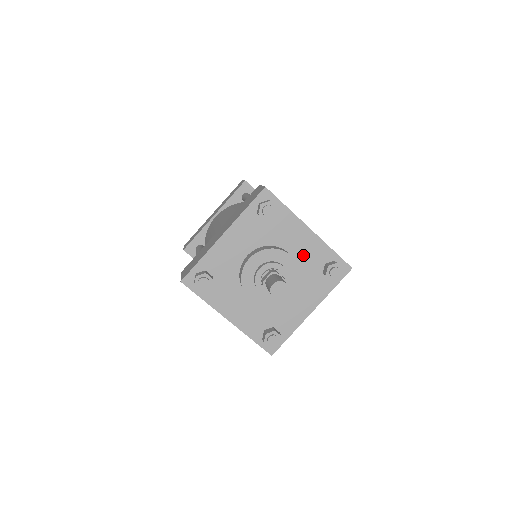
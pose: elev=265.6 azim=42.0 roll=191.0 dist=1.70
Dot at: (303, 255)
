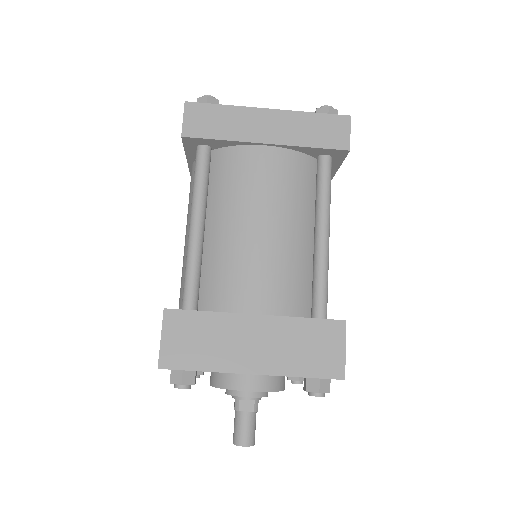
Dot at: occluded
